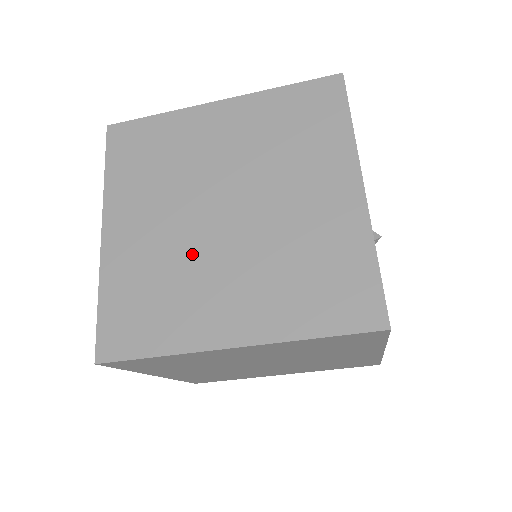
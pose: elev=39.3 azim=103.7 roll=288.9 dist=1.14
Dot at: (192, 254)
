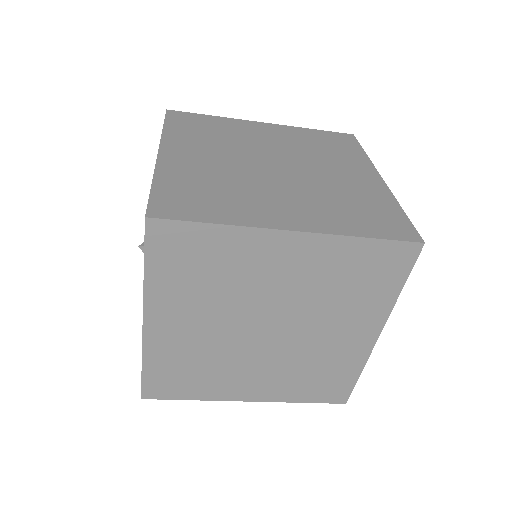
Dot at: (248, 178)
